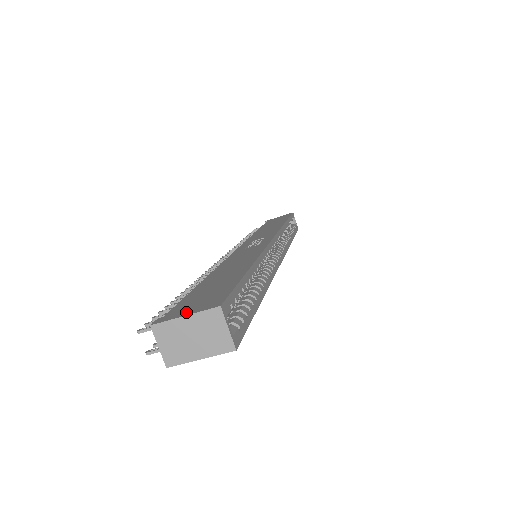
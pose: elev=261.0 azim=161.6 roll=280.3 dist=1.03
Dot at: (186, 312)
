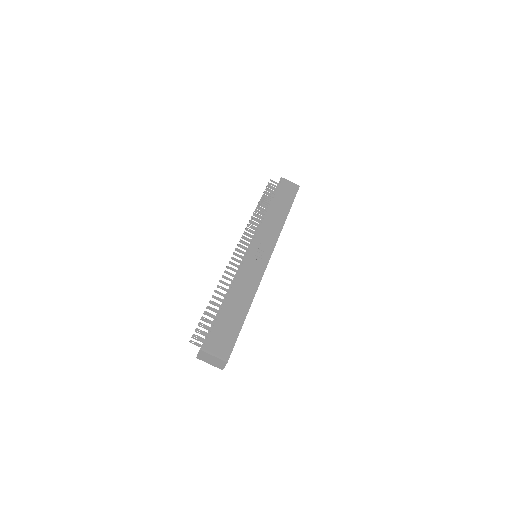
Dot at: (215, 352)
